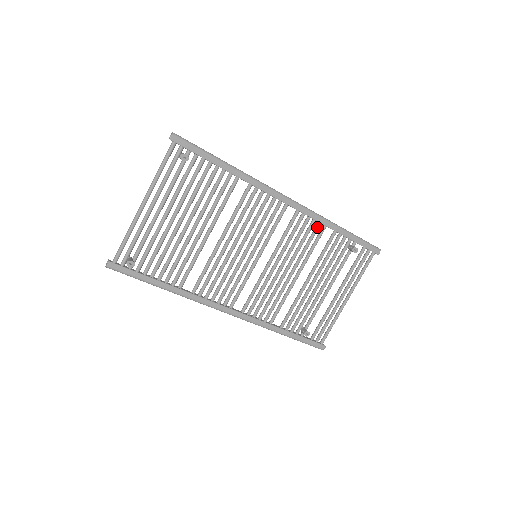
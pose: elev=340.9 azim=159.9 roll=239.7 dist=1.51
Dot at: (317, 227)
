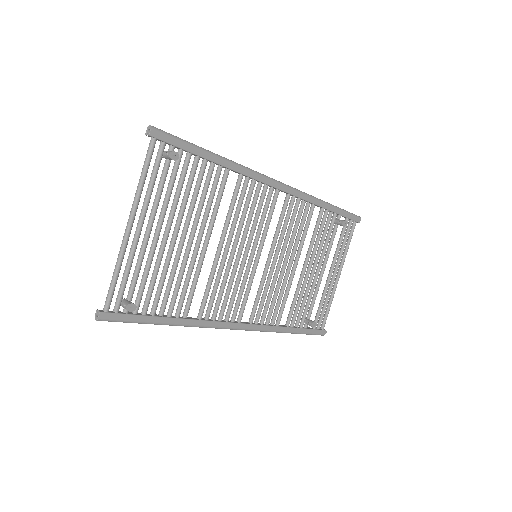
Dot at: (307, 208)
